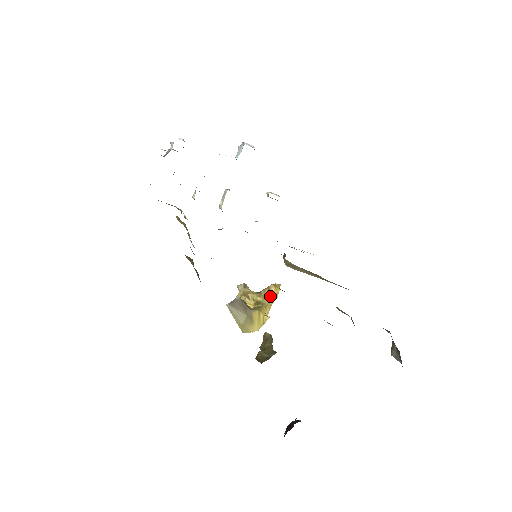
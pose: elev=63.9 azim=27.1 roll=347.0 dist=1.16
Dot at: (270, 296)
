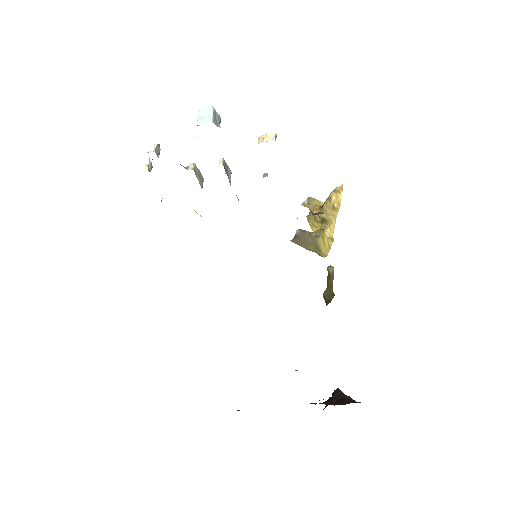
Dot at: (332, 209)
